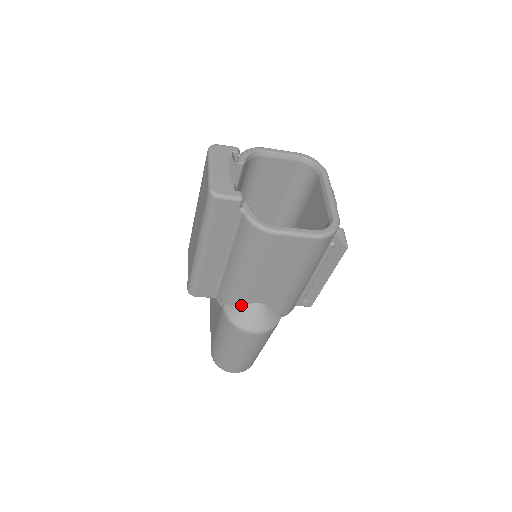
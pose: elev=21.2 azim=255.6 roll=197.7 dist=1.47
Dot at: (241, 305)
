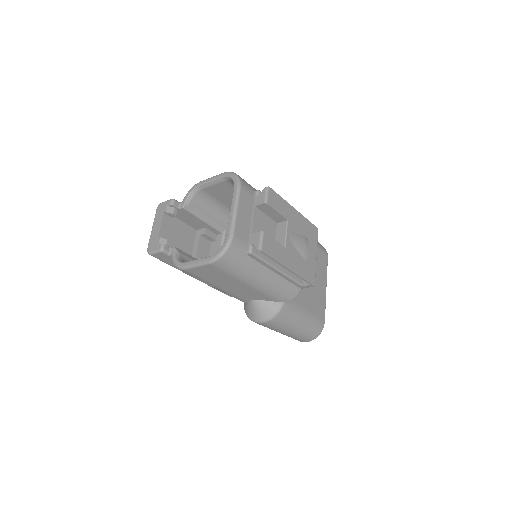
Dot at: (246, 303)
